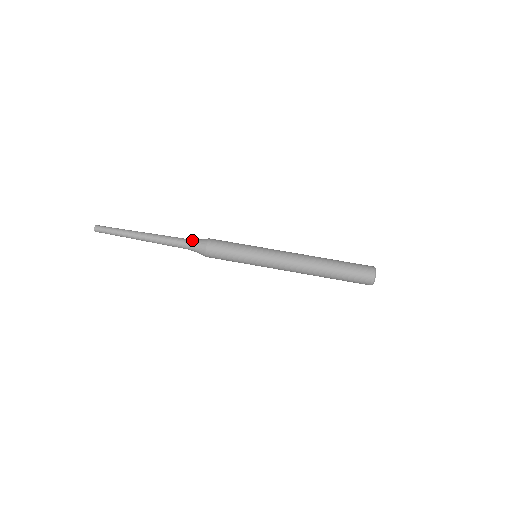
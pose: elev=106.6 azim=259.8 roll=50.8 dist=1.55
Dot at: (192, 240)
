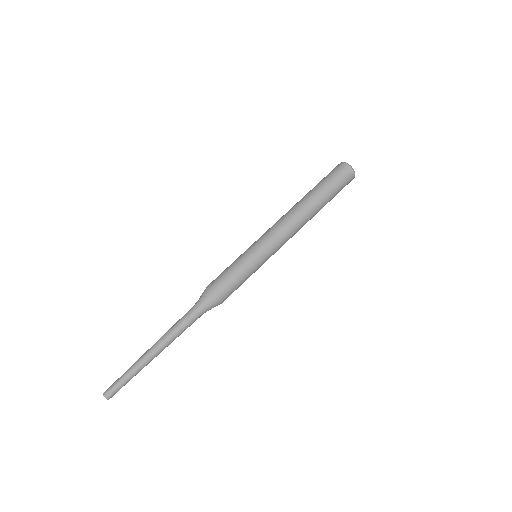
Dot at: (199, 307)
